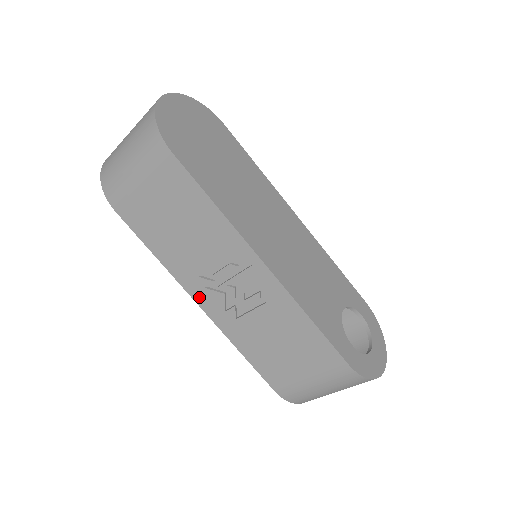
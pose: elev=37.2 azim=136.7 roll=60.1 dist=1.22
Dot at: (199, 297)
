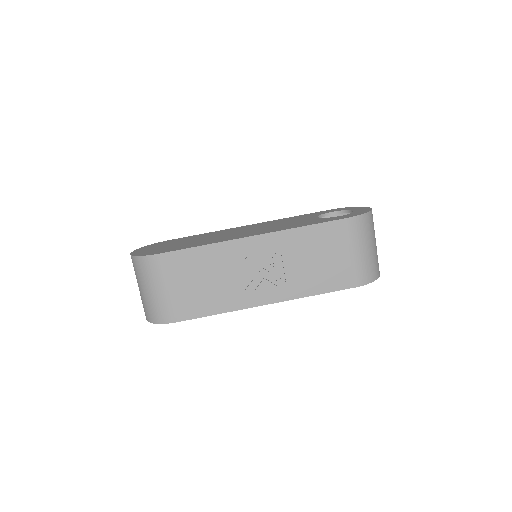
Dot at: (260, 300)
